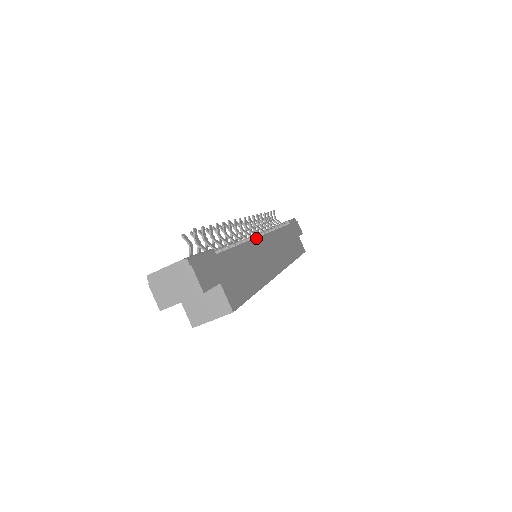
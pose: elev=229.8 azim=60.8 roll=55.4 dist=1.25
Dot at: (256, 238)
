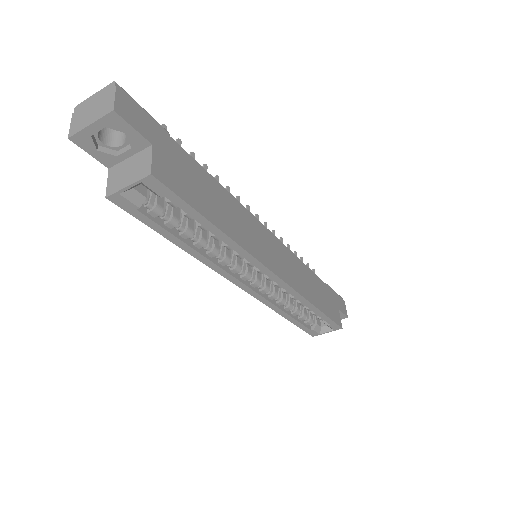
Dot at: (254, 216)
